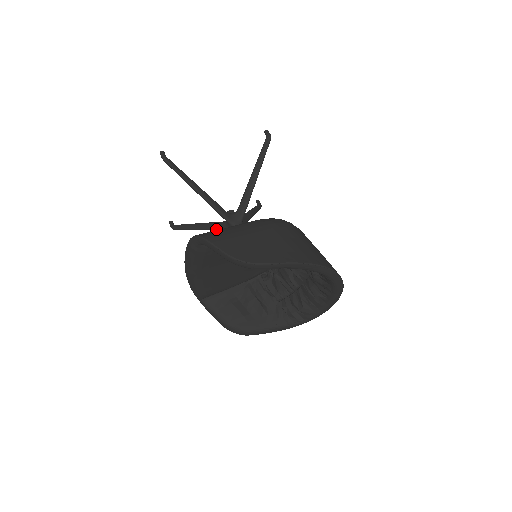
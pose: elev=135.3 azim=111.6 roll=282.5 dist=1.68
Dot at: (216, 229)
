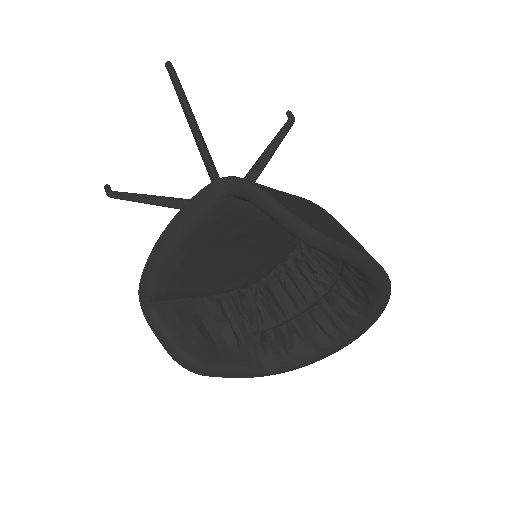
Dot at: occluded
